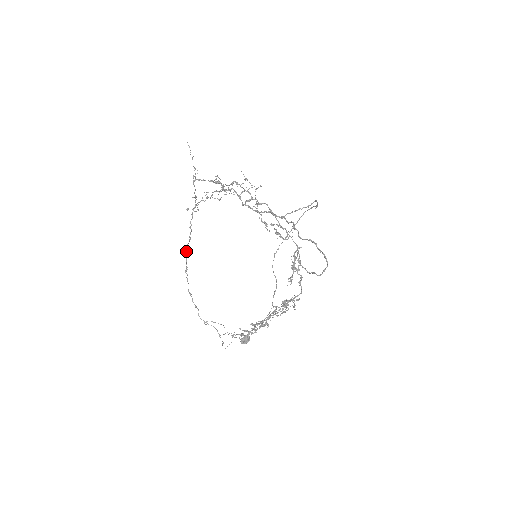
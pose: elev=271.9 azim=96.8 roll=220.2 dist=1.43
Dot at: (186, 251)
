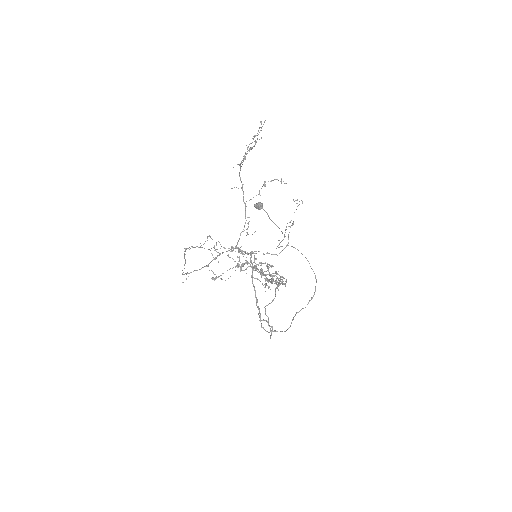
Dot at: (184, 255)
